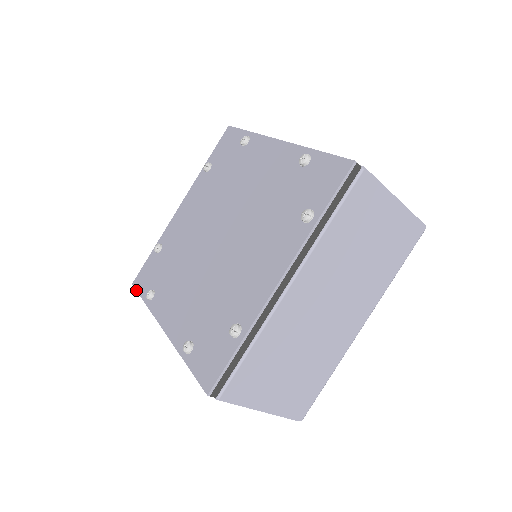
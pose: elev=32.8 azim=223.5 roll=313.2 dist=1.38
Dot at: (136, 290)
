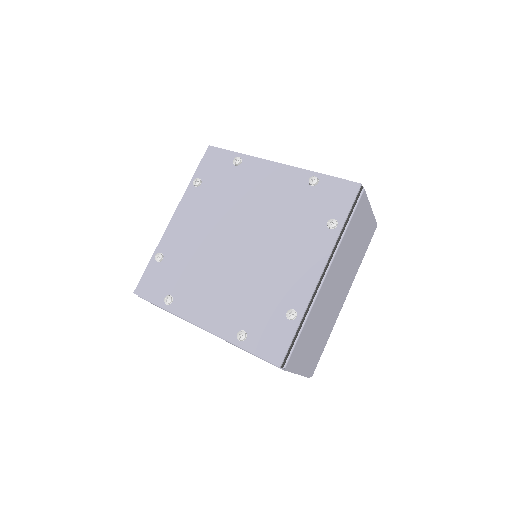
Dot at: (143, 298)
